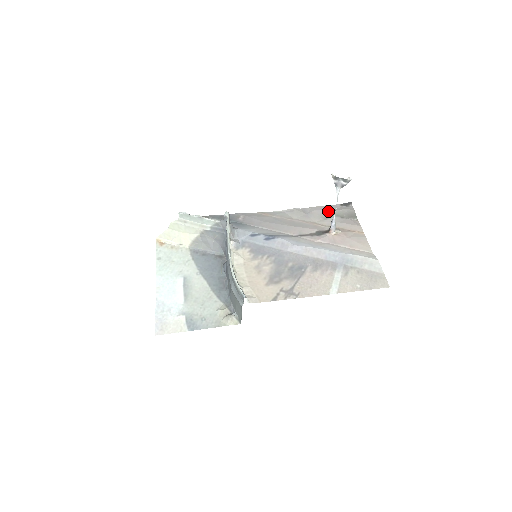
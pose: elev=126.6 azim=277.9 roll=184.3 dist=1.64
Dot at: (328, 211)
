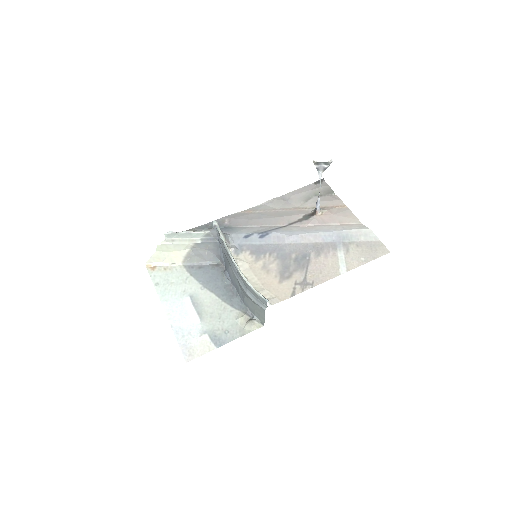
Dot at: (306, 193)
